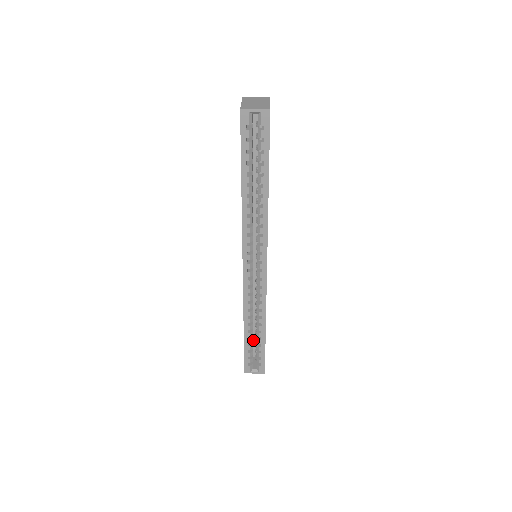
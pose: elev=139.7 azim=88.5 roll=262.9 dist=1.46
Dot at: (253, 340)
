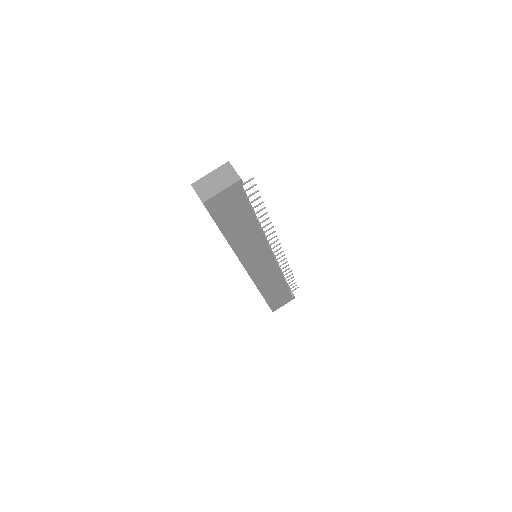
Dot at: occluded
